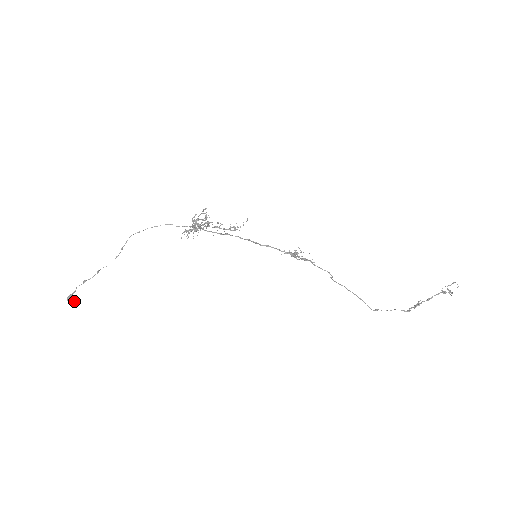
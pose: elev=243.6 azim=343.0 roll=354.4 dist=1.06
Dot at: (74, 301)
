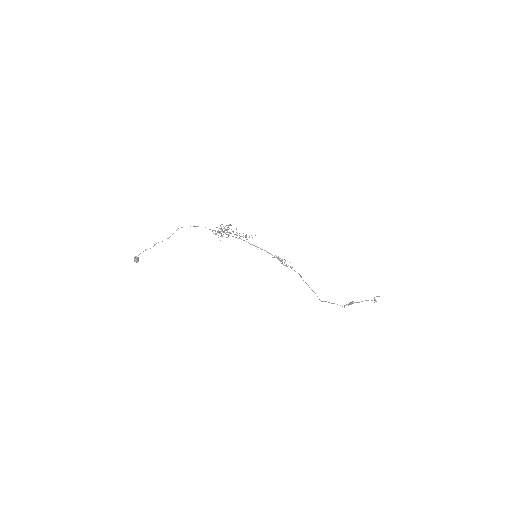
Dot at: (138, 261)
